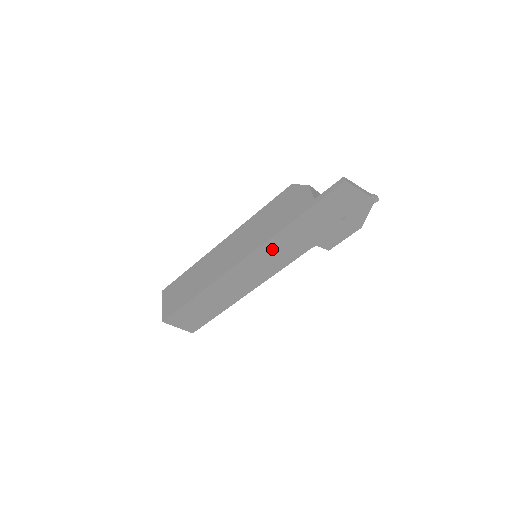
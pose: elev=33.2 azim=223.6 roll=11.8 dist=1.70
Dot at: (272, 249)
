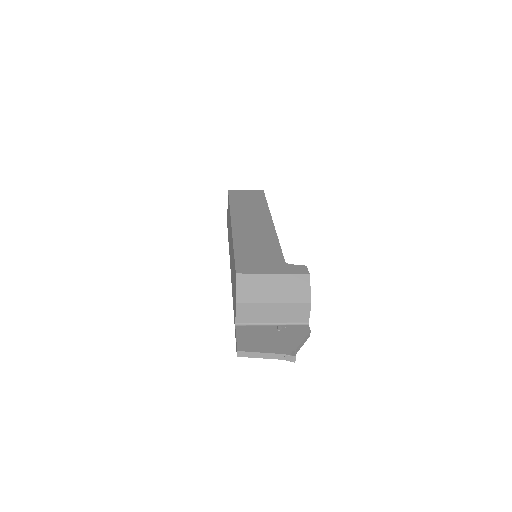
Dot at: occluded
